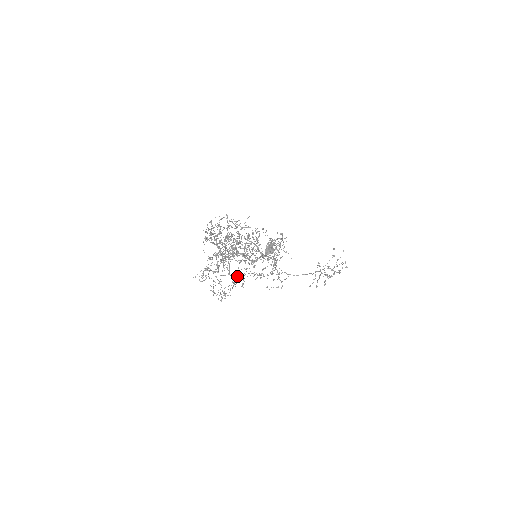
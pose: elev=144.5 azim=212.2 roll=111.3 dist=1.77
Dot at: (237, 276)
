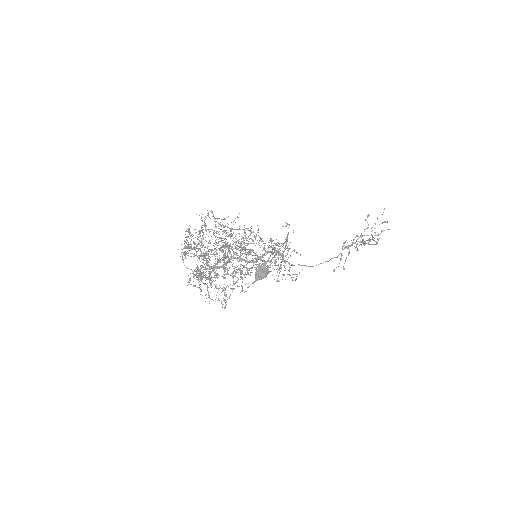
Dot at: (238, 274)
